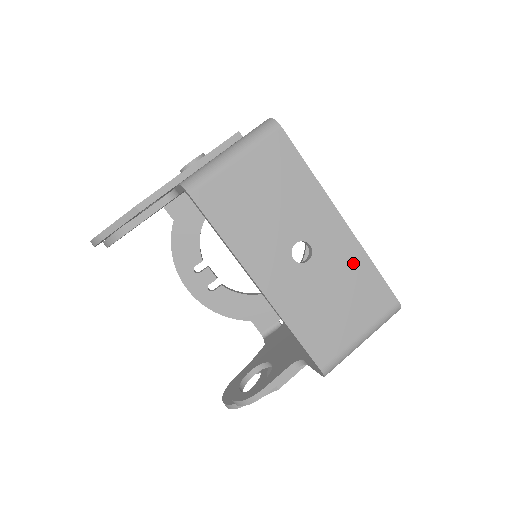
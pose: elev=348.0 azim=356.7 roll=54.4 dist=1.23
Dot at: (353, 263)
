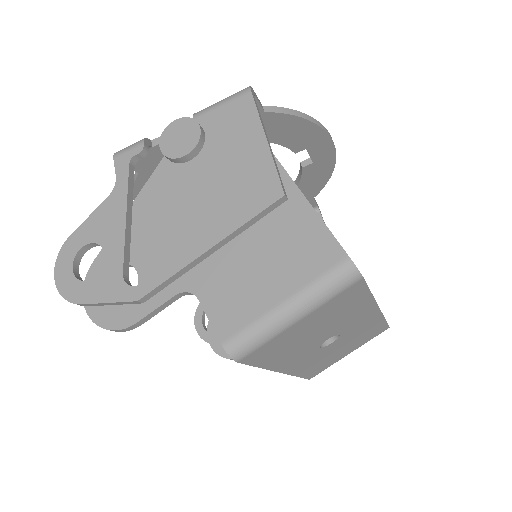
Dot at: (369, 327)
